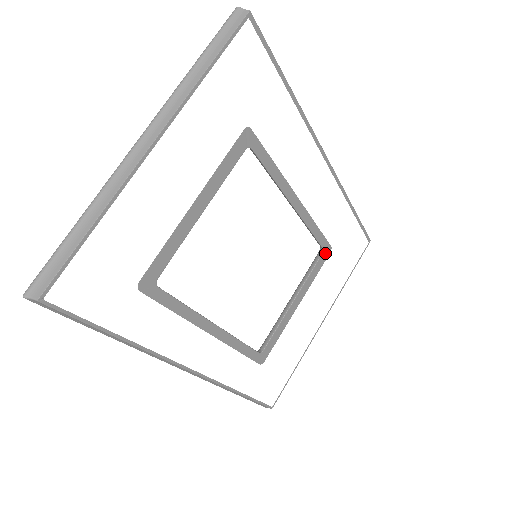
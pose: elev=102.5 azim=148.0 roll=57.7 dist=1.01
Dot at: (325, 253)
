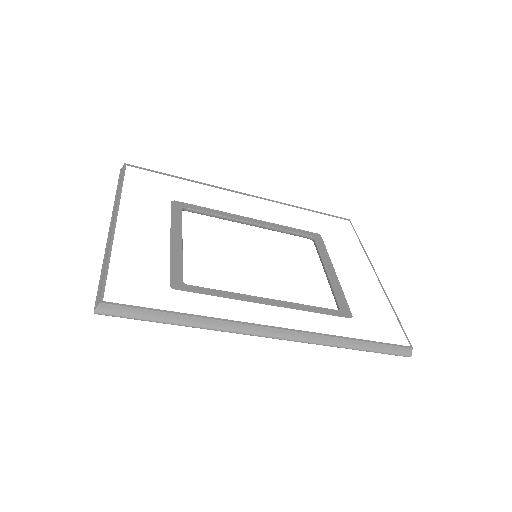
Dot at: (317, 238)
